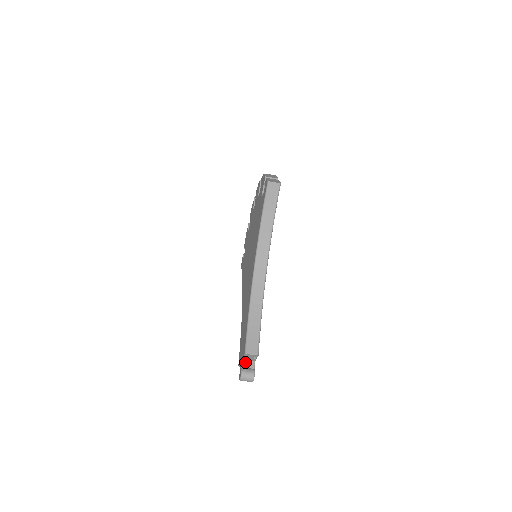
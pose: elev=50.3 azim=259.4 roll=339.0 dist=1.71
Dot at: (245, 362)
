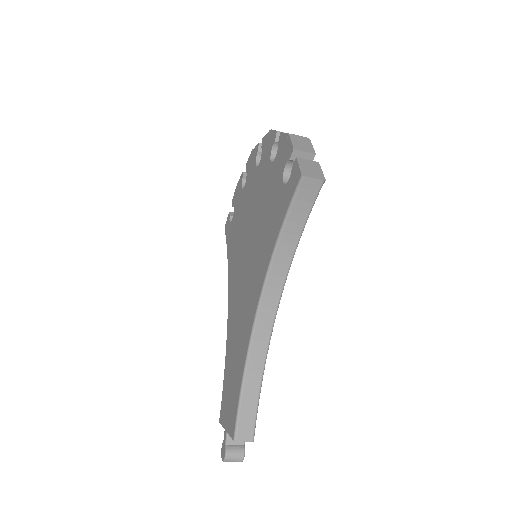
Dot at: occluded
